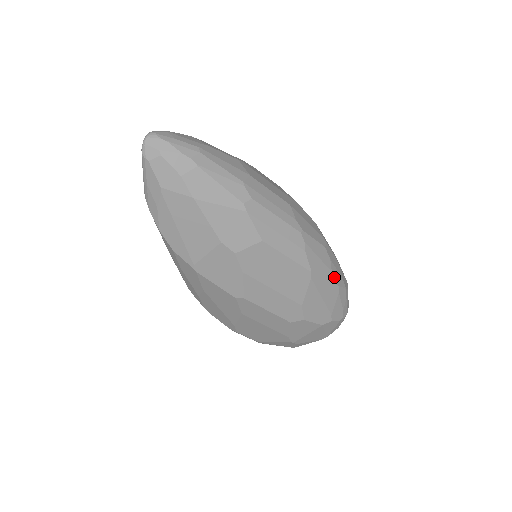
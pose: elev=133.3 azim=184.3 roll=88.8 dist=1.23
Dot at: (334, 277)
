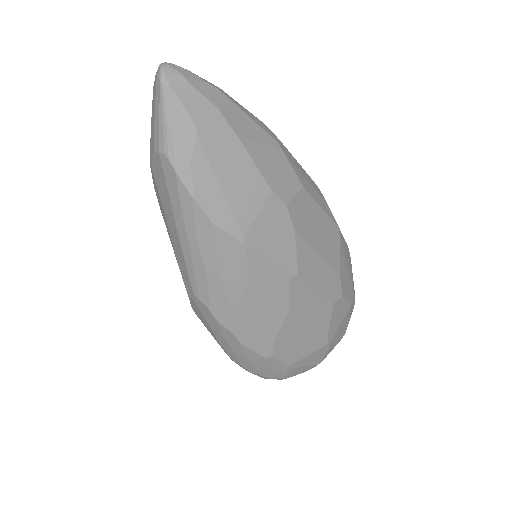
Dot at: occluded
